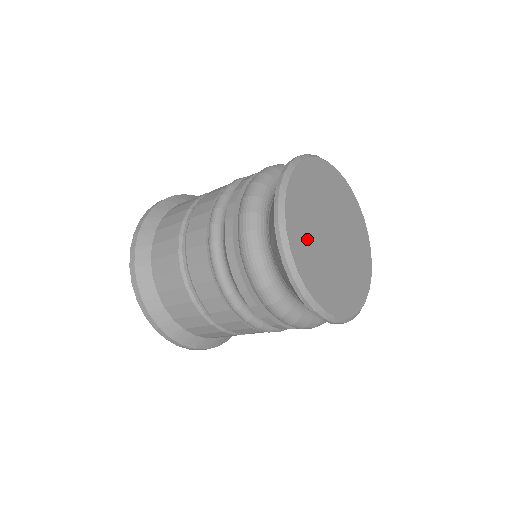
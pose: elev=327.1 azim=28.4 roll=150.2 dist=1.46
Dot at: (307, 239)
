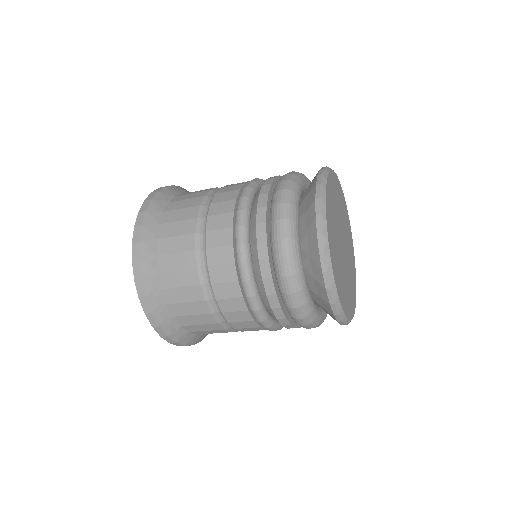
Dot at: (337, 259)
